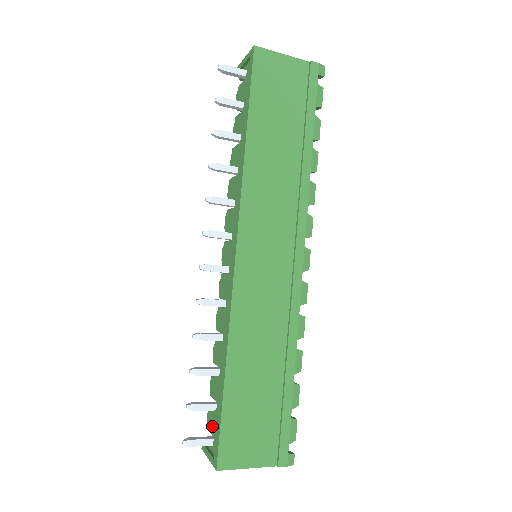
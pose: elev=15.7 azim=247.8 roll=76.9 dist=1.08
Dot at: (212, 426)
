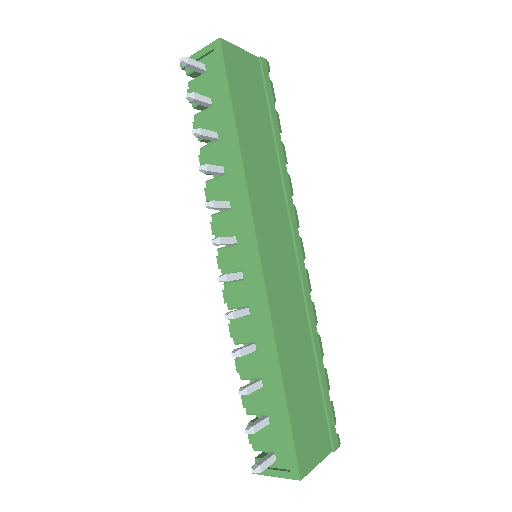
Dot at: (266, 442)
